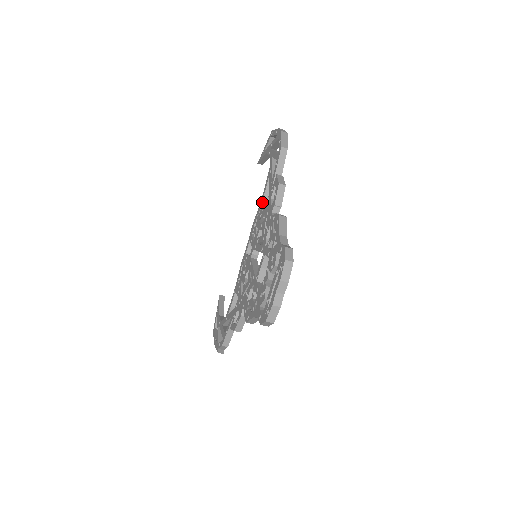
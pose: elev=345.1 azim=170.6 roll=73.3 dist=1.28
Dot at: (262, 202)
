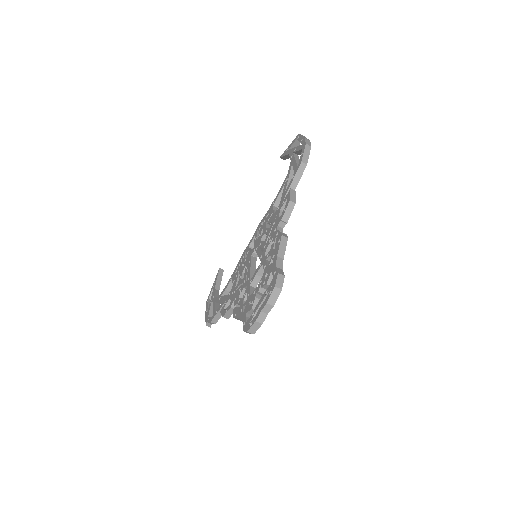
Dot at: (273, 206)
